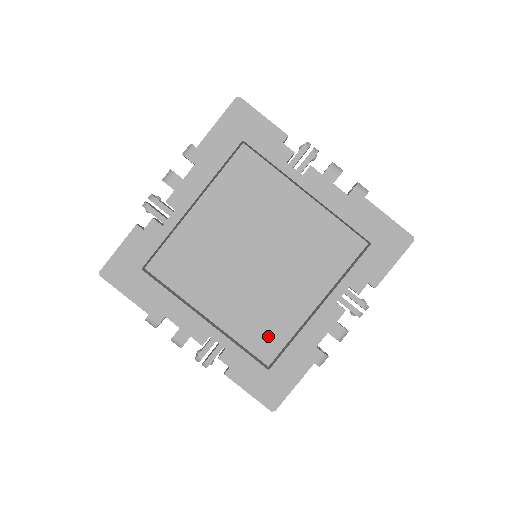
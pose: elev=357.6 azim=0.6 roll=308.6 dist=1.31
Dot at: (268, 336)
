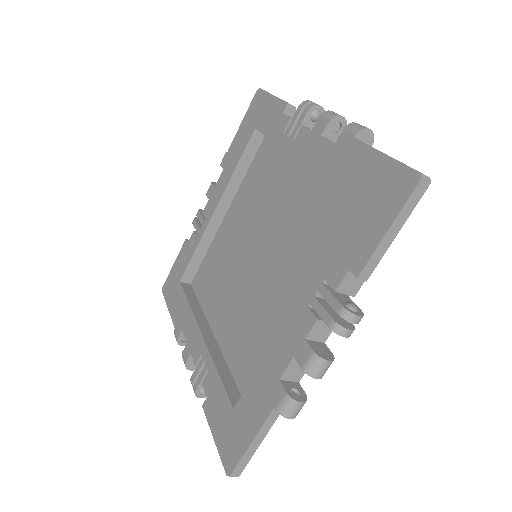
Dot at: (253, 363)
